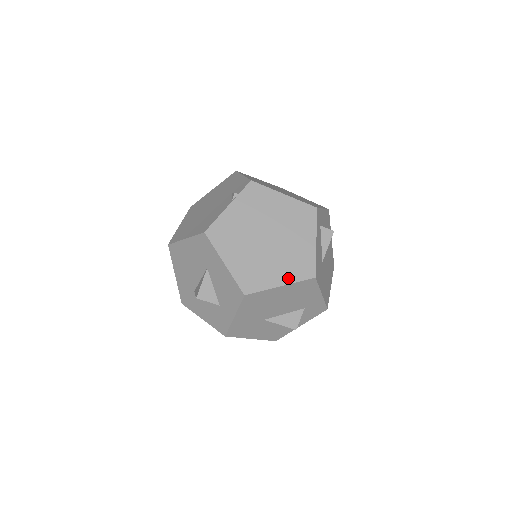
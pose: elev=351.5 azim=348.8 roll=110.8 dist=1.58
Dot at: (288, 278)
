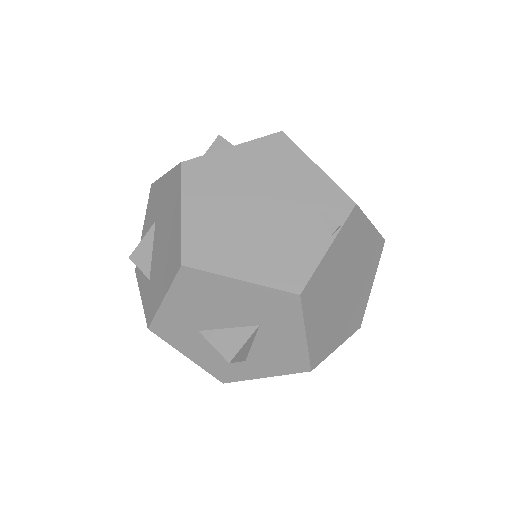
Dot at: (345, 335)
